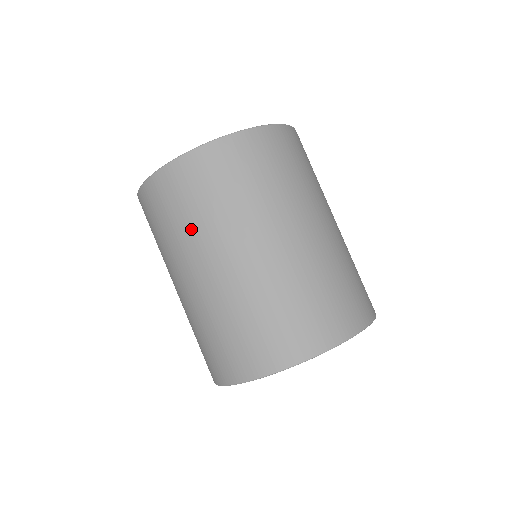
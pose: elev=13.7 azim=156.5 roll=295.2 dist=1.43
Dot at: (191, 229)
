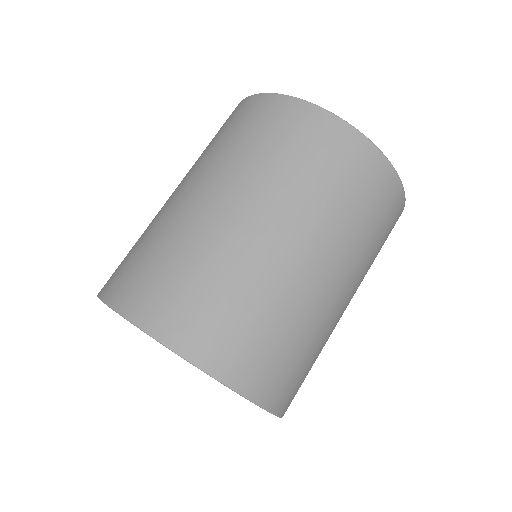
Dot at: (211, 151)
